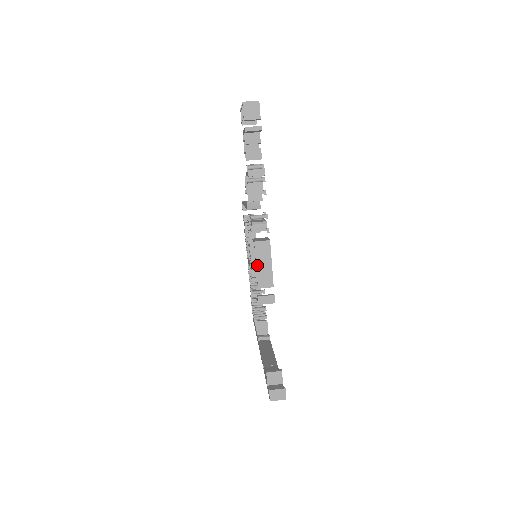
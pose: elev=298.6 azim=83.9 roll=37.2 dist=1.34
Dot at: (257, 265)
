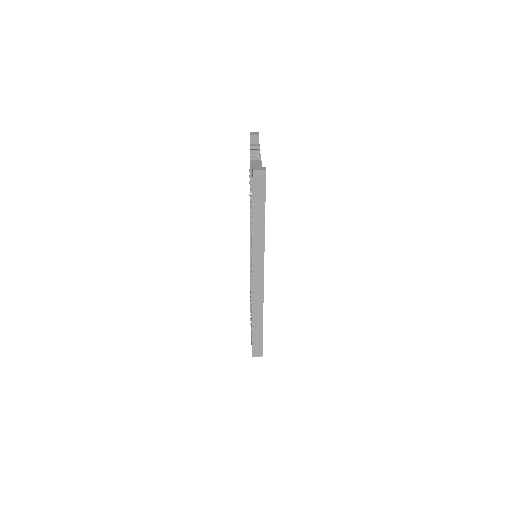
Dot at: (252, 166)
